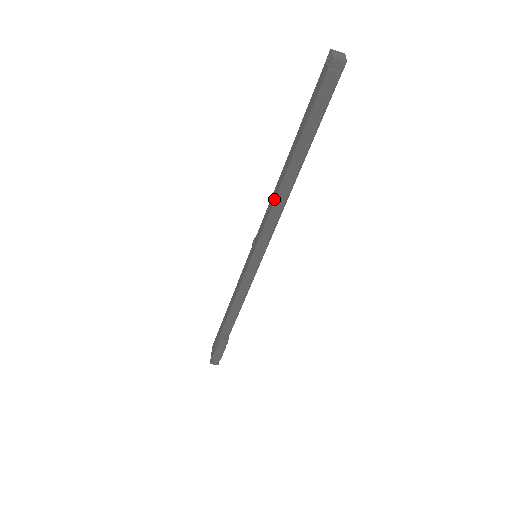
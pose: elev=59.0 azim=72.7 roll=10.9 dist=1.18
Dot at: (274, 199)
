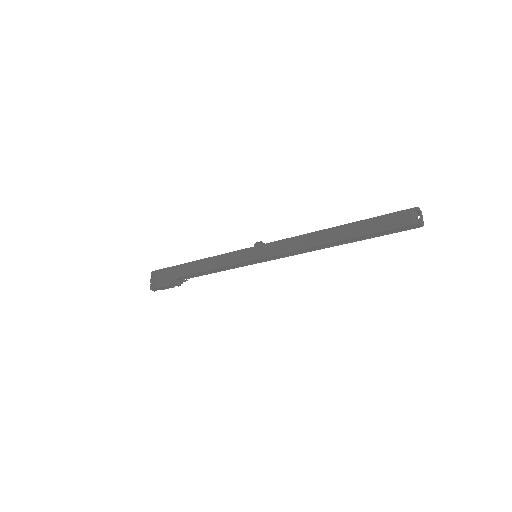
Dot at: (308, 246)
